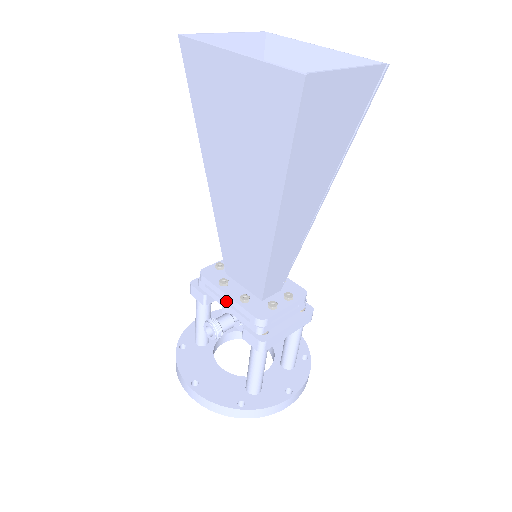
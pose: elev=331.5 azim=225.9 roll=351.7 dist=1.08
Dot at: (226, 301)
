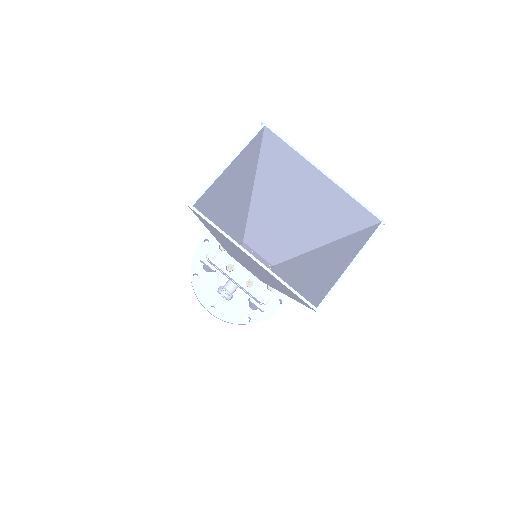
Dot at: occluded
